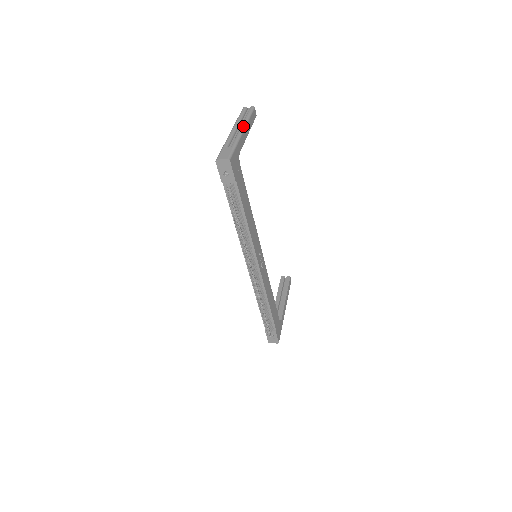
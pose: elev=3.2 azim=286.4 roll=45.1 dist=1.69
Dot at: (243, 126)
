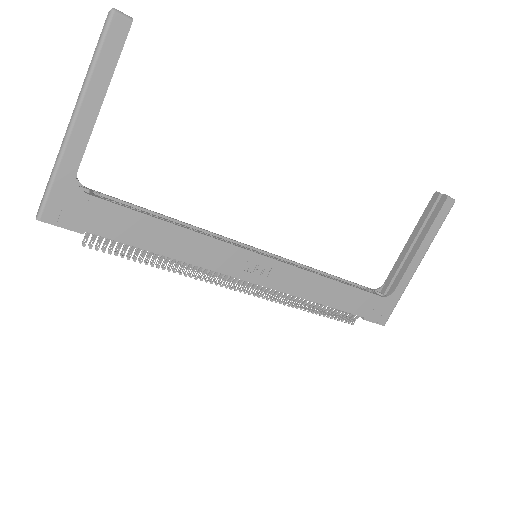
Dot at: (76, 105)
